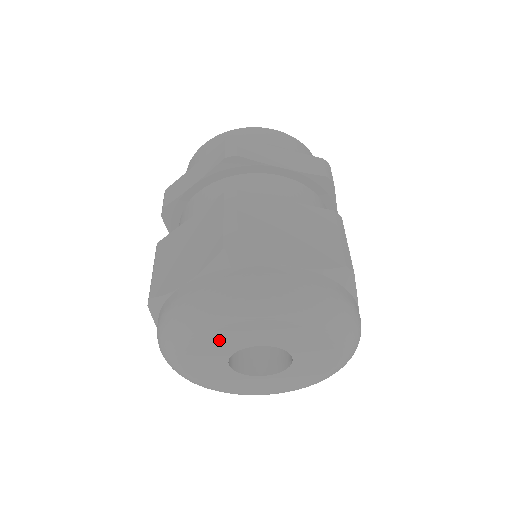
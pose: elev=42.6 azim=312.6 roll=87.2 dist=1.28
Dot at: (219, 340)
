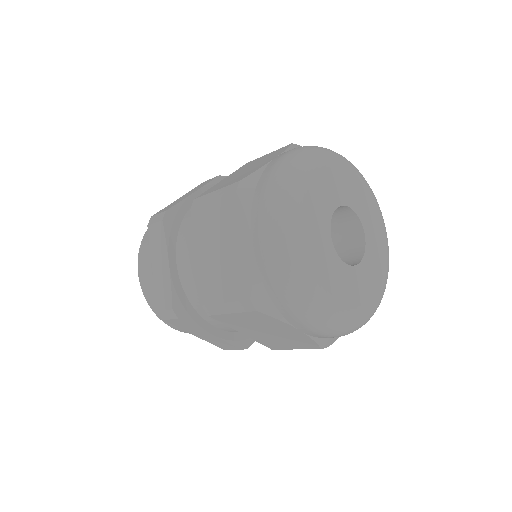
Dot at: (314, 233)
